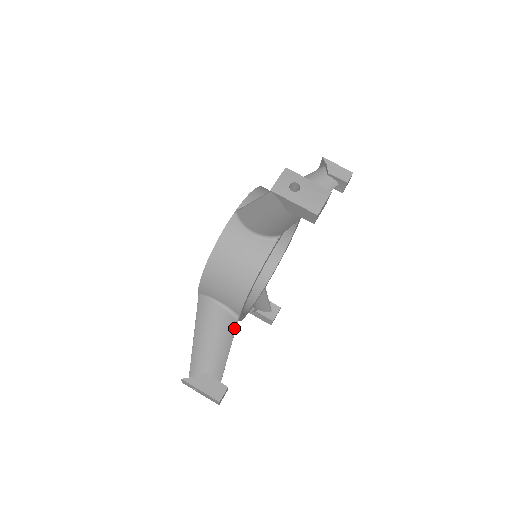
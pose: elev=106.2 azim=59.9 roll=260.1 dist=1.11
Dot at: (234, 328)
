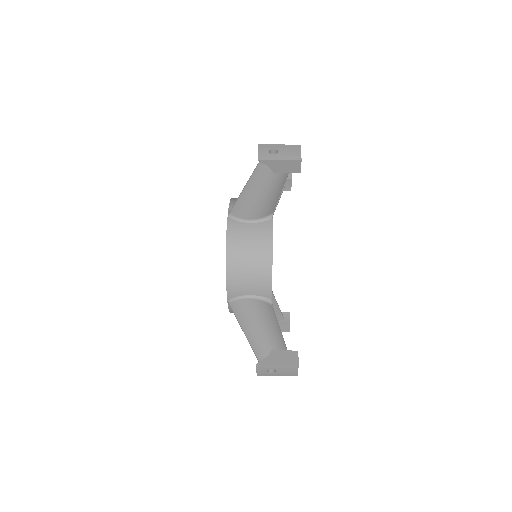
Dot at: (274, 204)
